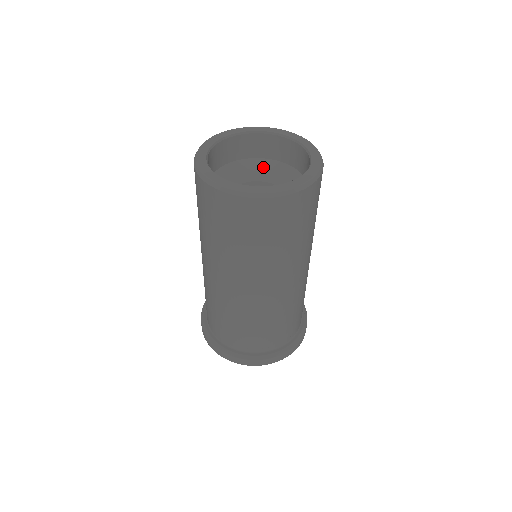
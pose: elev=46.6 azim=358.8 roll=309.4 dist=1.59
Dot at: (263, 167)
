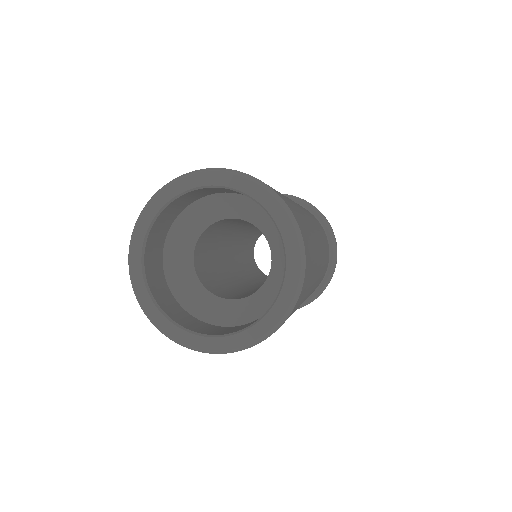
Dot at: (208, 207)
